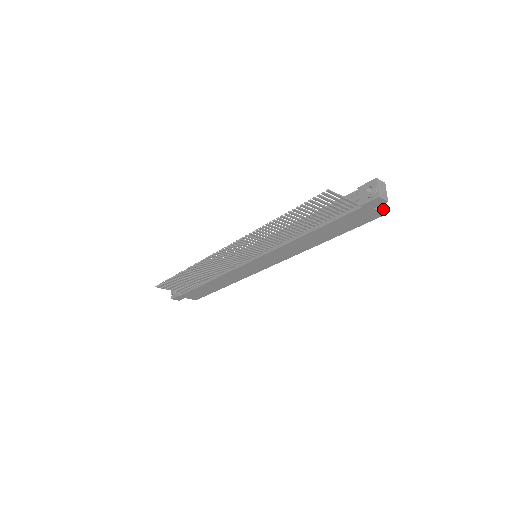
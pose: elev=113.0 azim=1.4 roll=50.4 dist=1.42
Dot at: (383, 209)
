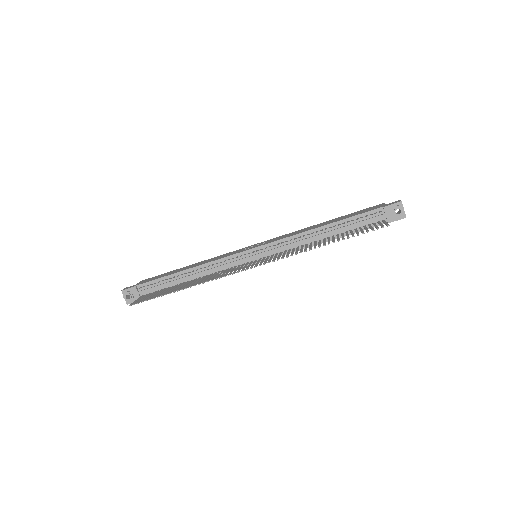
Dot at: occluded
